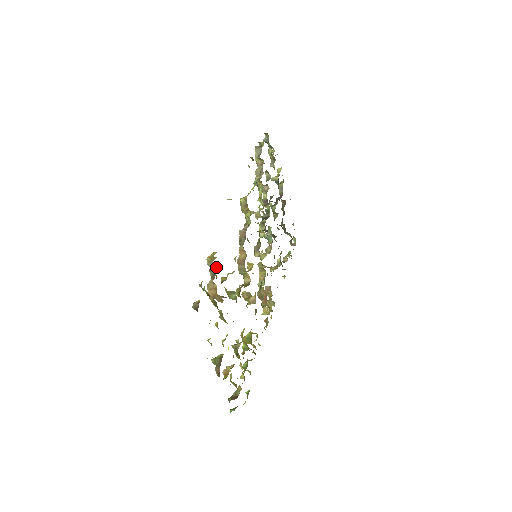
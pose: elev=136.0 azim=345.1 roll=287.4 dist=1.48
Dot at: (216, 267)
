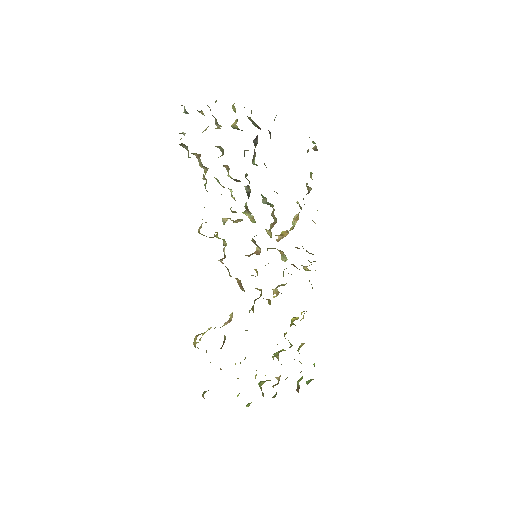
Dot at: occluded
